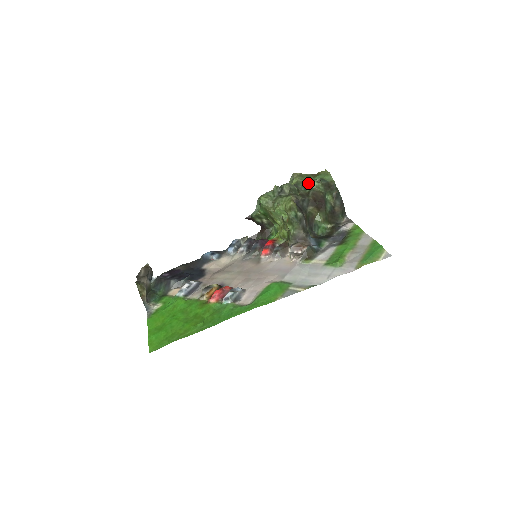
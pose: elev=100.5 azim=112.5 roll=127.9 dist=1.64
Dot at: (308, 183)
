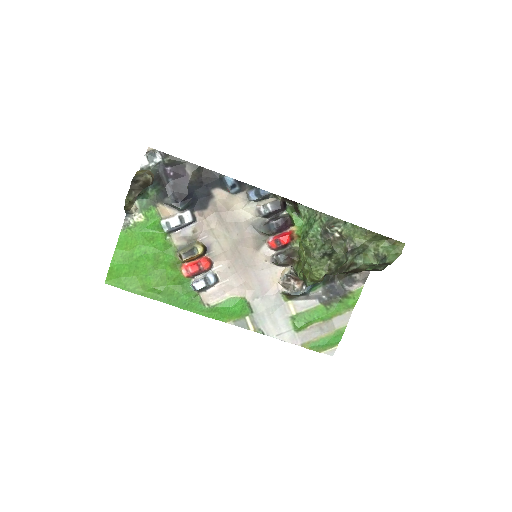
Dot at: (368, 252)
